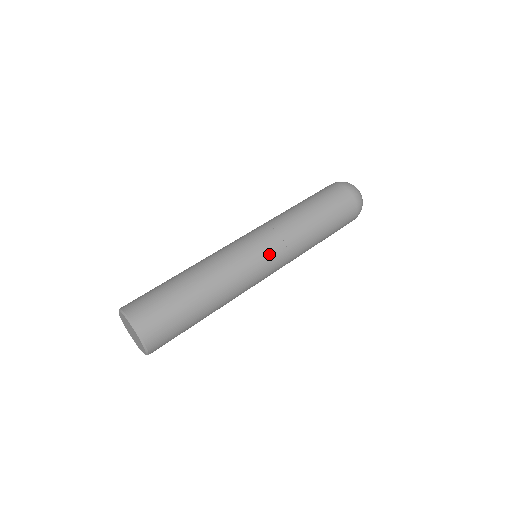
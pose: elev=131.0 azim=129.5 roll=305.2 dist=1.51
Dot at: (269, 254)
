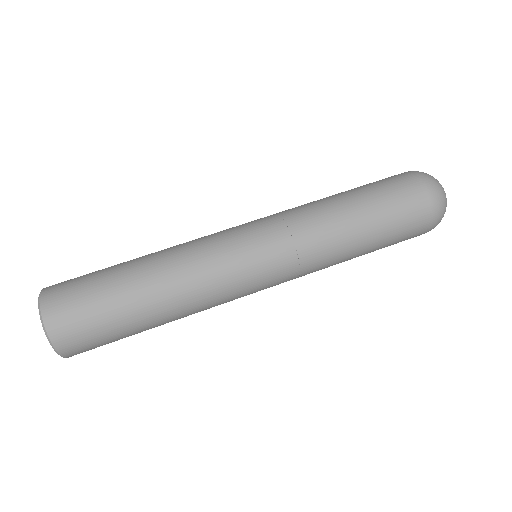
Dot at: (265, 254)
